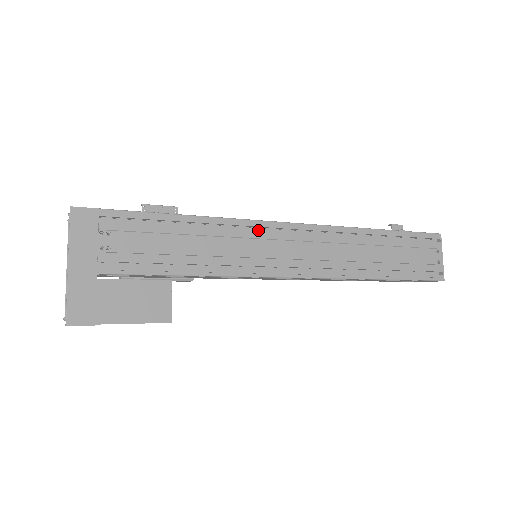
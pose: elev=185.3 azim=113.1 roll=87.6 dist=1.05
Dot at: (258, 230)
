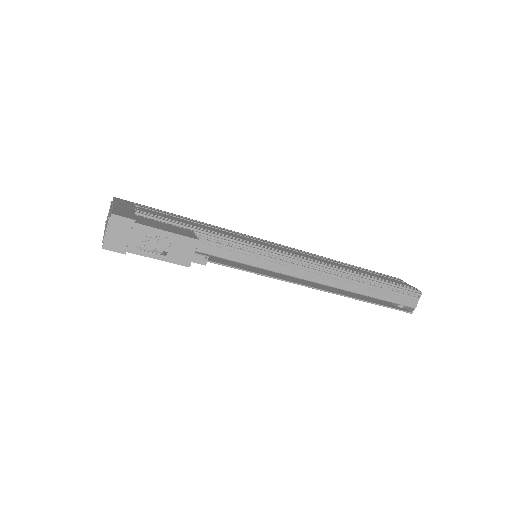
Dot at: (252, 237)
